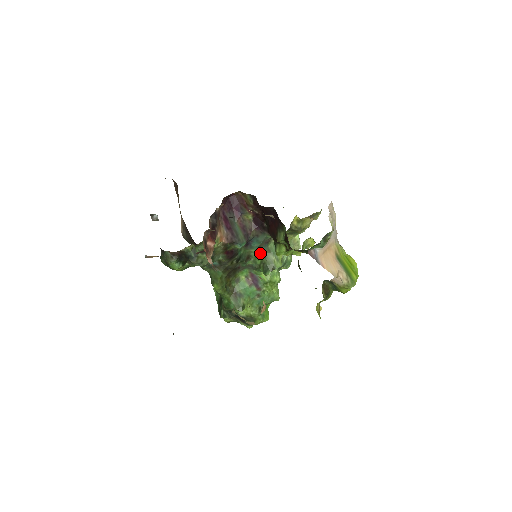
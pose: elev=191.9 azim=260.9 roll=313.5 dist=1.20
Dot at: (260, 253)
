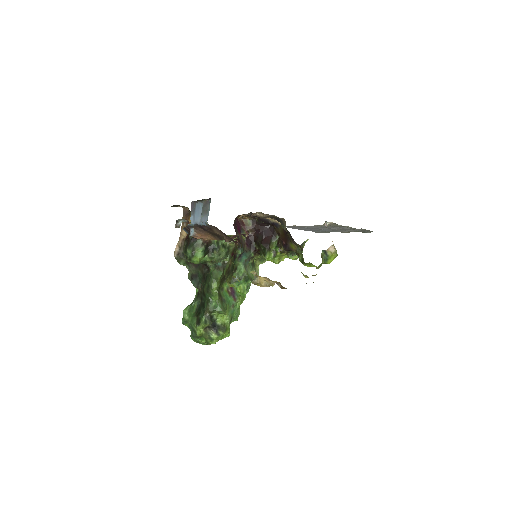
Dot at: (244, 267)
